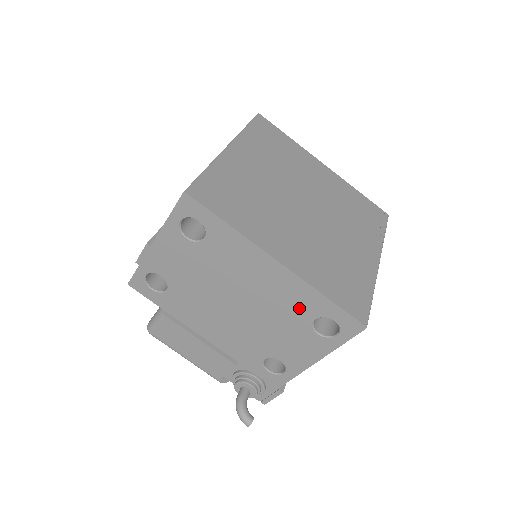
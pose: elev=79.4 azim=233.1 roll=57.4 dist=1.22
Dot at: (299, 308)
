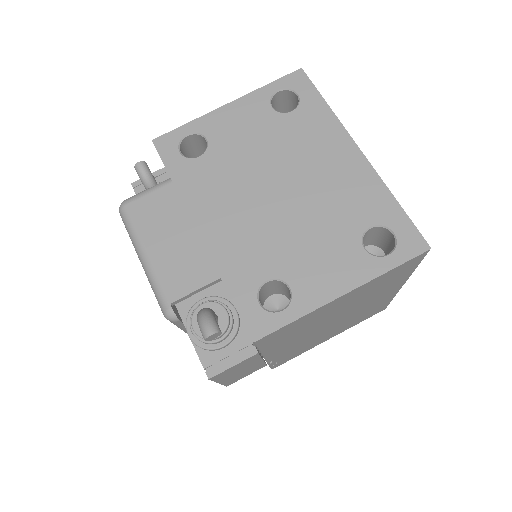
Dot at: (357, 208)
